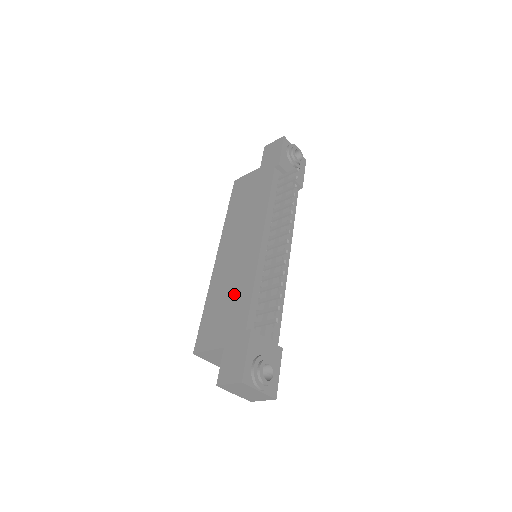
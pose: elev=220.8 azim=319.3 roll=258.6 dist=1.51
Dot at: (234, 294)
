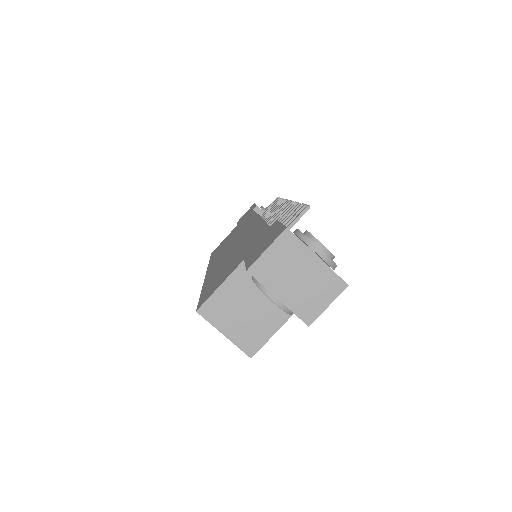
Dot at: (241, 247)
